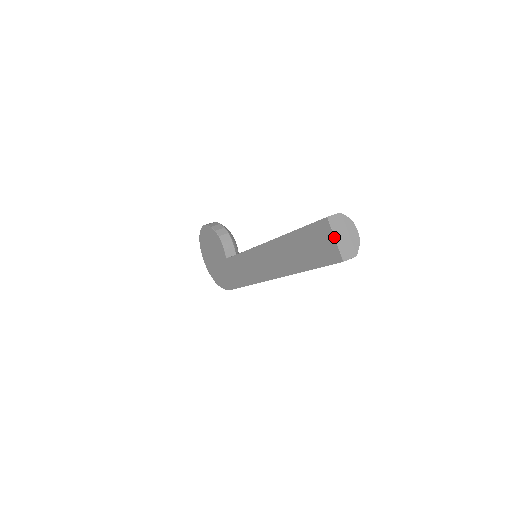
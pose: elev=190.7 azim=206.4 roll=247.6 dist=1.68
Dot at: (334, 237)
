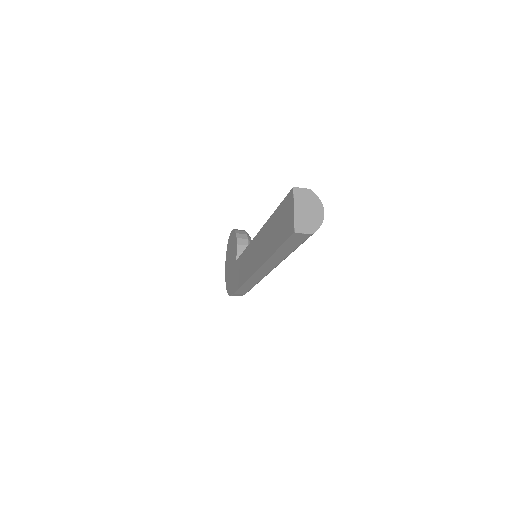
Dot at: (294, 207)
